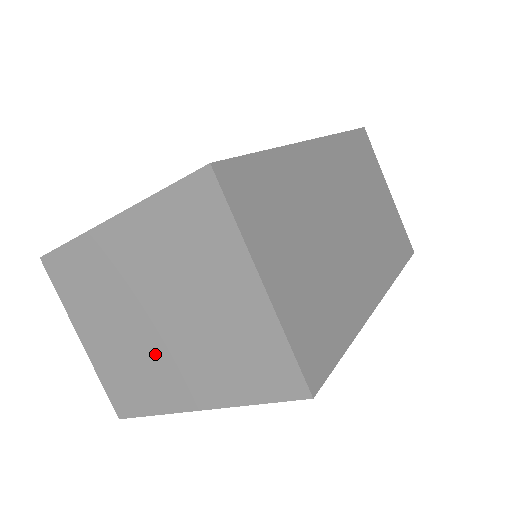
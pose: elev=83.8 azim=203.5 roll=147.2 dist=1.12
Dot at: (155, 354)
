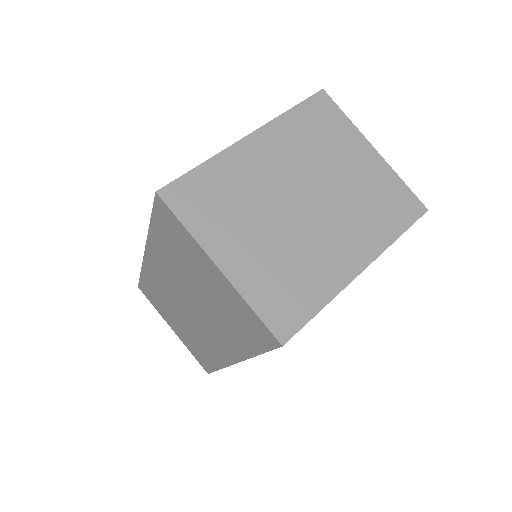
Dot at: (312, 237)
